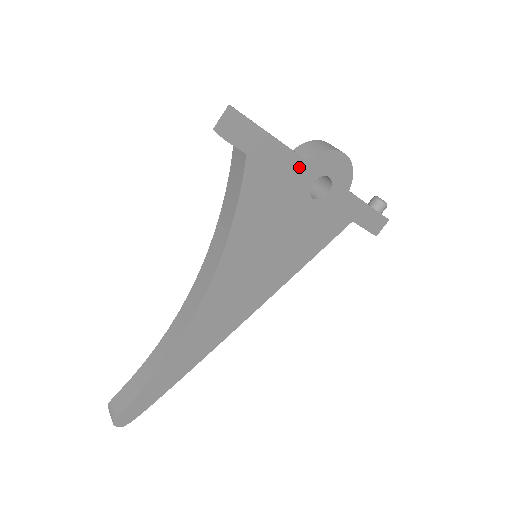
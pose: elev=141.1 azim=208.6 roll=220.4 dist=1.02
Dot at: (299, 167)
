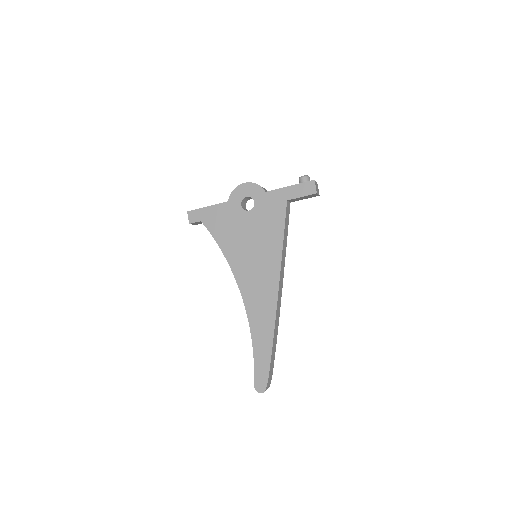
Dot at: (227, 206)
